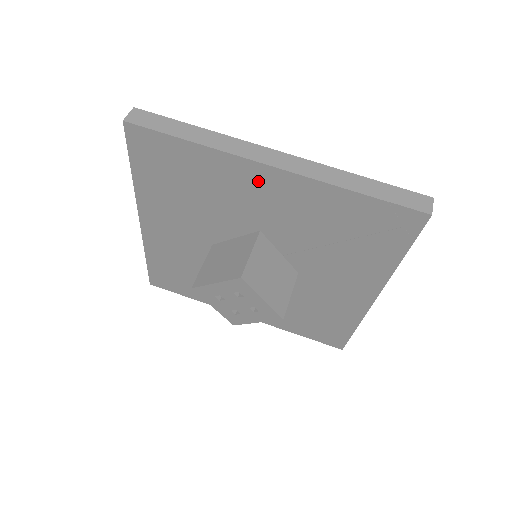
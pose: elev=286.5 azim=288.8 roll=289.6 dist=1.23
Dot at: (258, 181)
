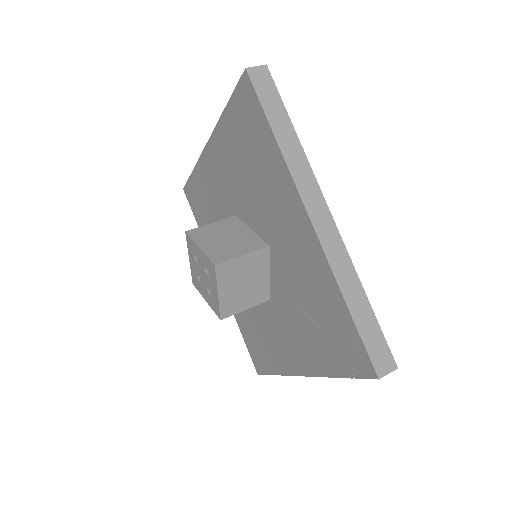
Dot at: (294, 215)
